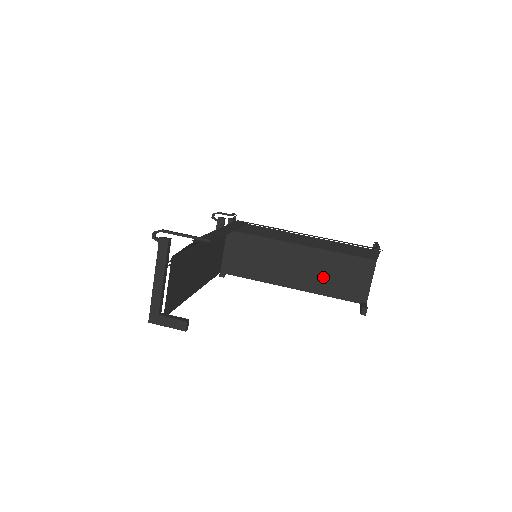
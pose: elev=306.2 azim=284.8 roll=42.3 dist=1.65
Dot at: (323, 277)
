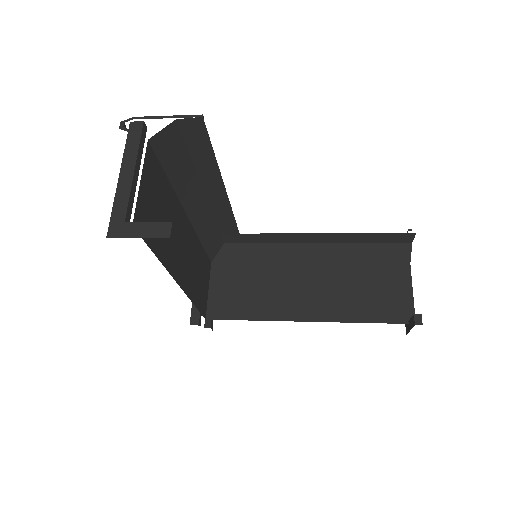
Dot at: (347, 298)
